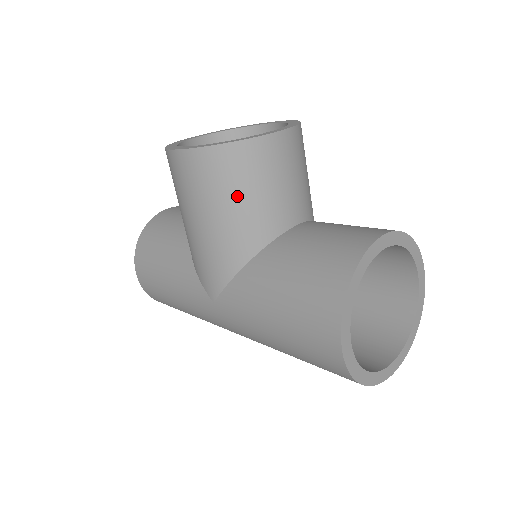
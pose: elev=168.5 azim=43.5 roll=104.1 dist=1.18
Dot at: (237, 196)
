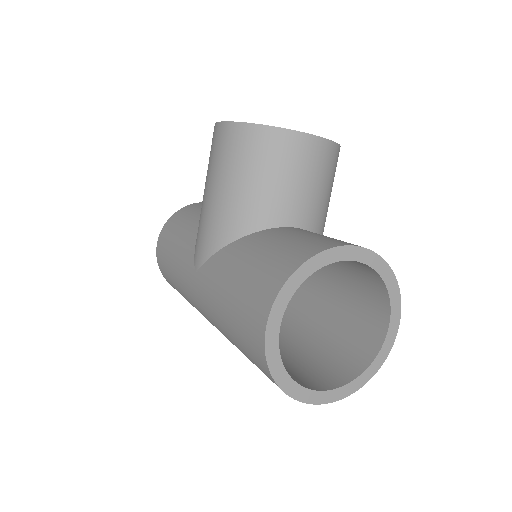
Dot at: (249, 174)
